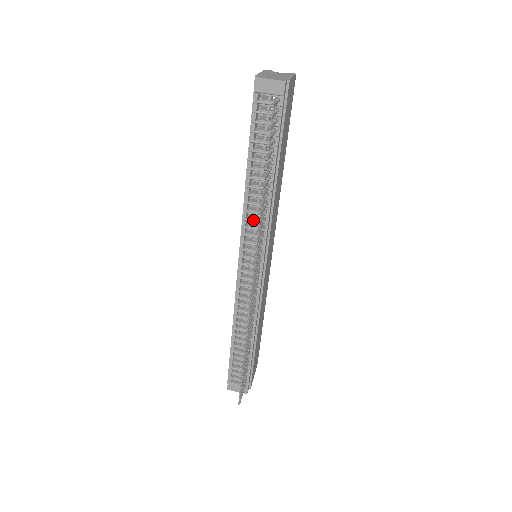
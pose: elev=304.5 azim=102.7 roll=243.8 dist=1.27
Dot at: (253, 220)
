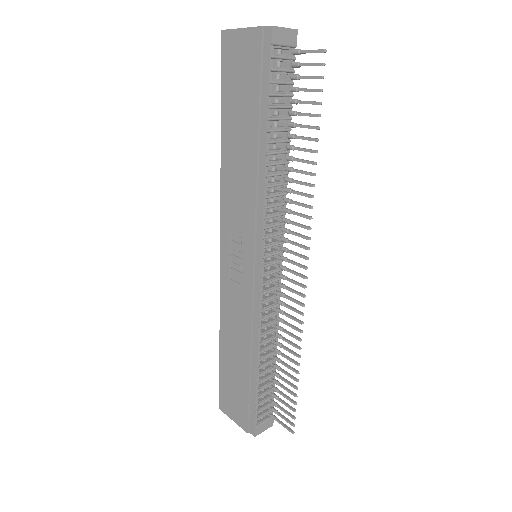
Dot at: (274, 205)
